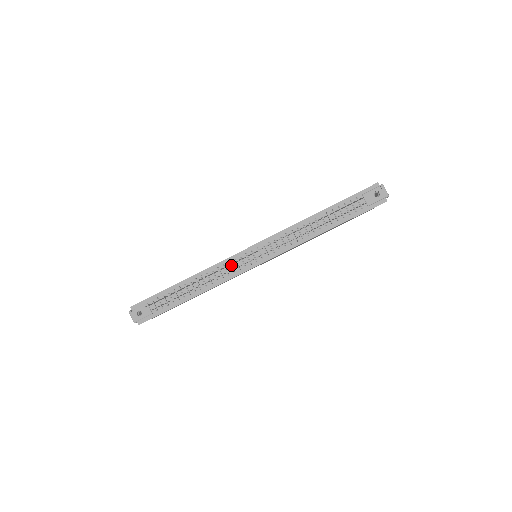
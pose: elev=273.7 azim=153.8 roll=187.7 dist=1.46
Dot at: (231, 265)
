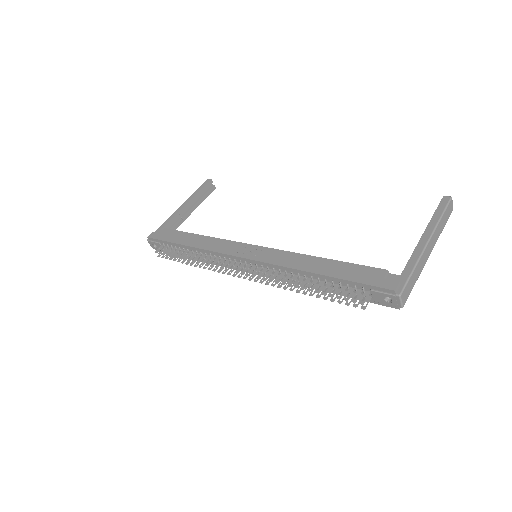
Dot at: (226, 260)
